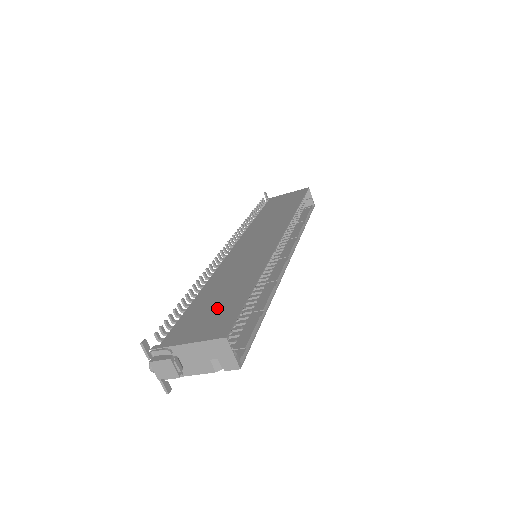
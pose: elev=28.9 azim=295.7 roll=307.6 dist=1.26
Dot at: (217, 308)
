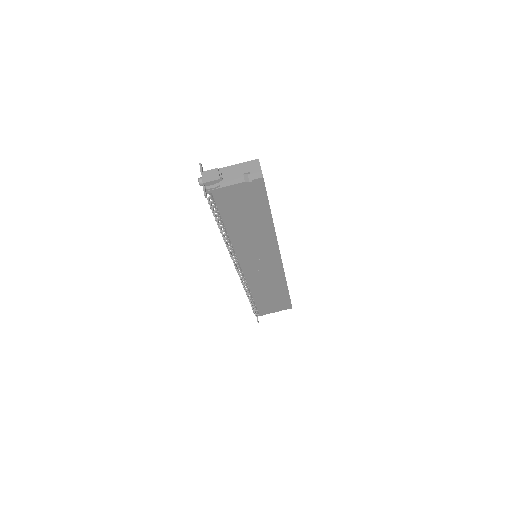
Dot at: occluded
